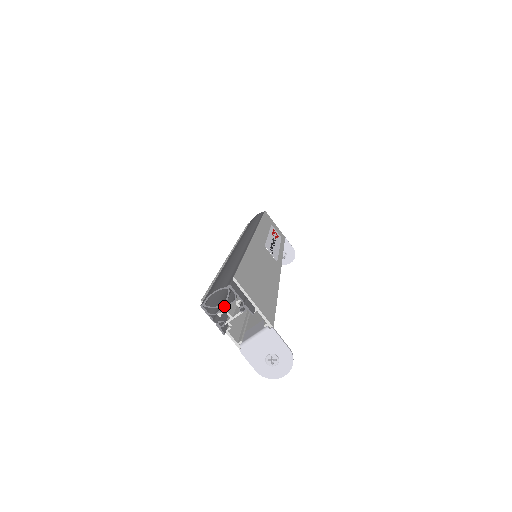
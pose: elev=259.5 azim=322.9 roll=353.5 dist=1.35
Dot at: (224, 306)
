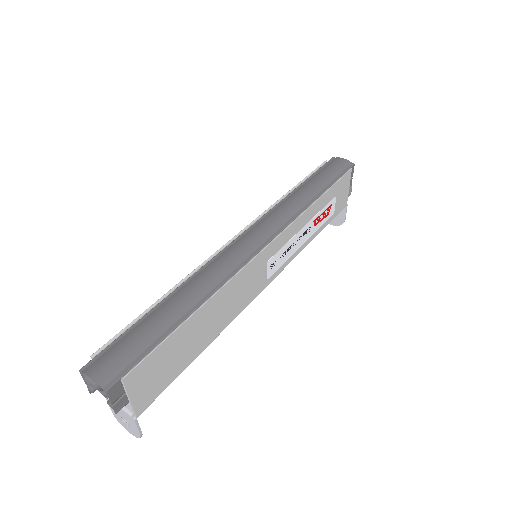
Dot at: occluded
